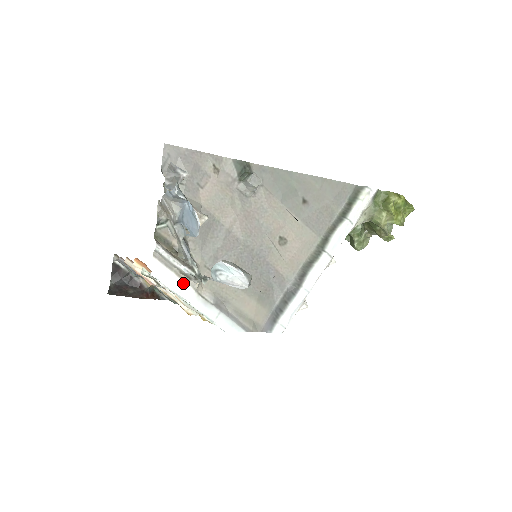
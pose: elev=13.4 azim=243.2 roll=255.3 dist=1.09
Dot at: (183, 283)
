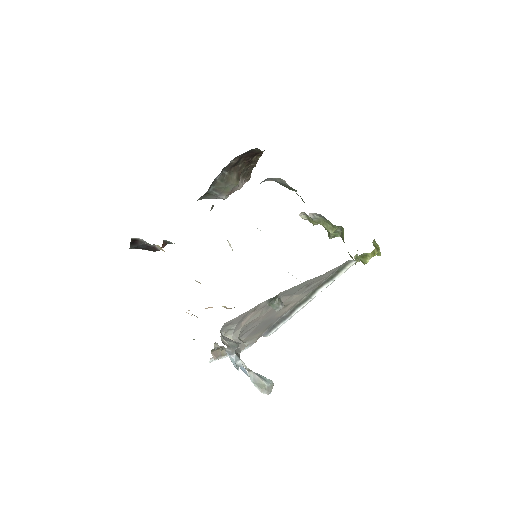
Dot at: occluded
